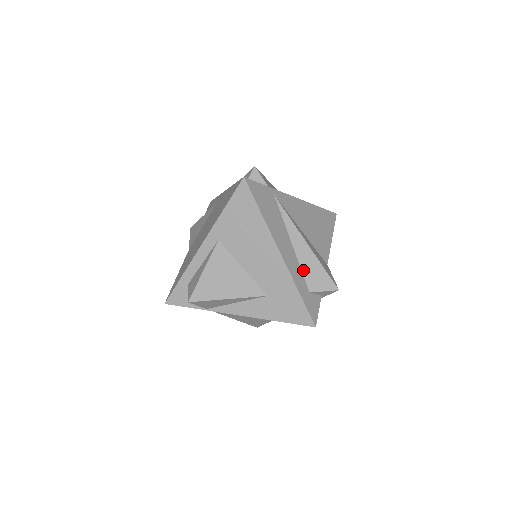
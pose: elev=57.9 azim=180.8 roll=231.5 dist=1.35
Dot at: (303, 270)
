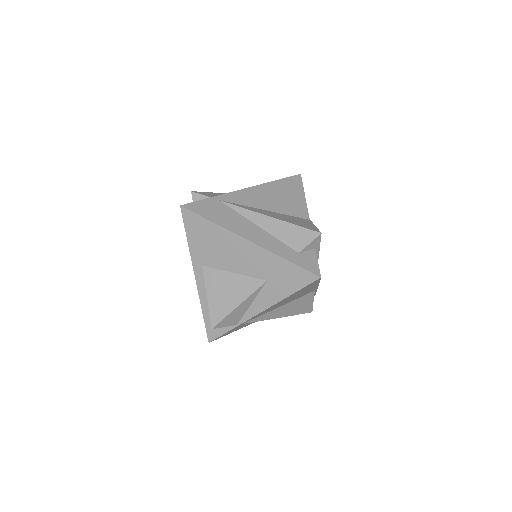
Dot at: (281, 239)
